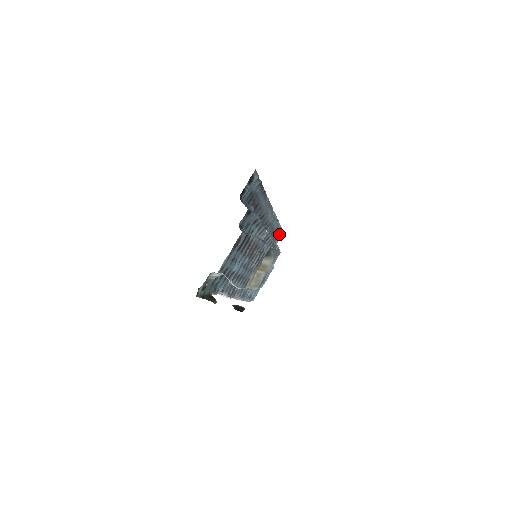
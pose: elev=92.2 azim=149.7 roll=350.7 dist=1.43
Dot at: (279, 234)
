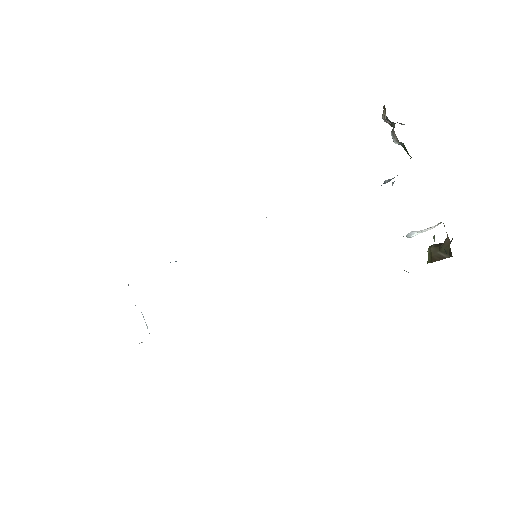
Dot at: occluded
